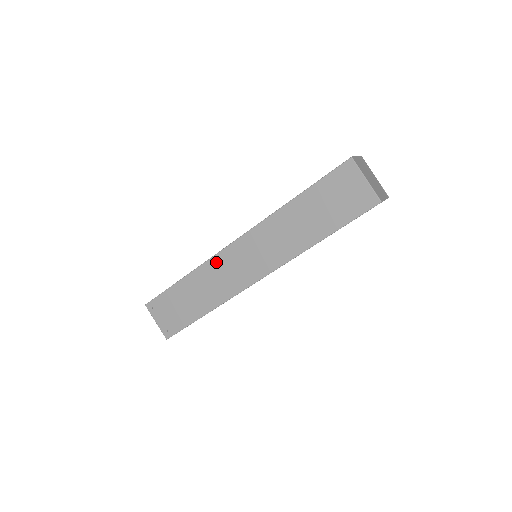
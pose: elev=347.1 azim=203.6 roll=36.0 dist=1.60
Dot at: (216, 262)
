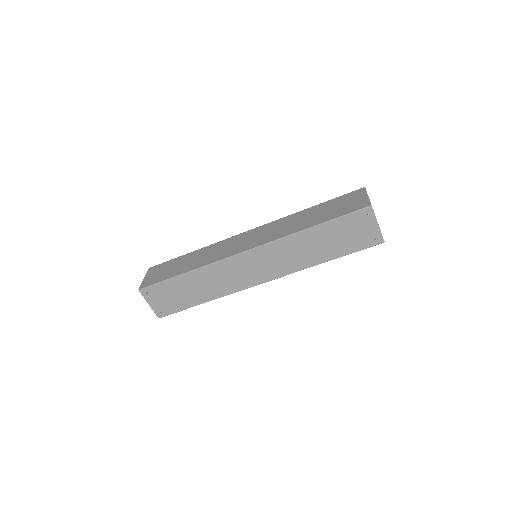
Dot at: (224, 265)
